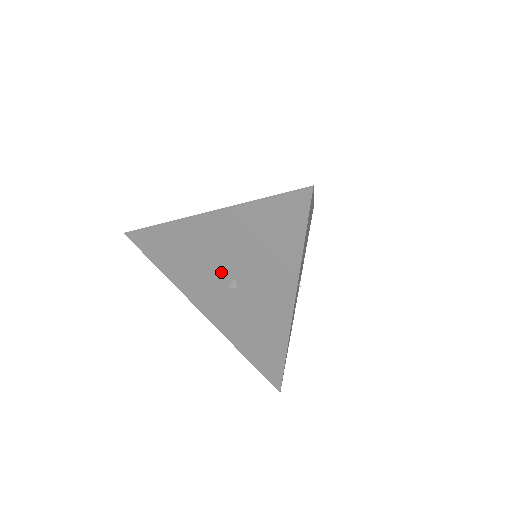
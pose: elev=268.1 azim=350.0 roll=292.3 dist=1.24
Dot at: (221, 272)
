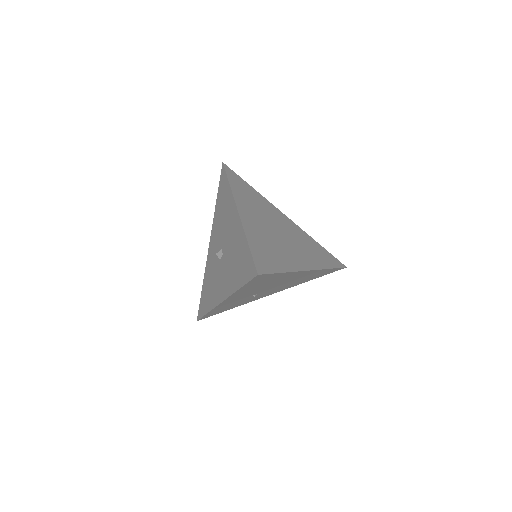
Dot at: (223, 243)
